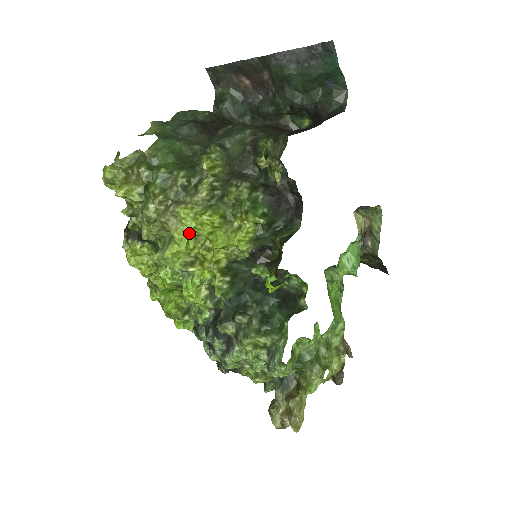
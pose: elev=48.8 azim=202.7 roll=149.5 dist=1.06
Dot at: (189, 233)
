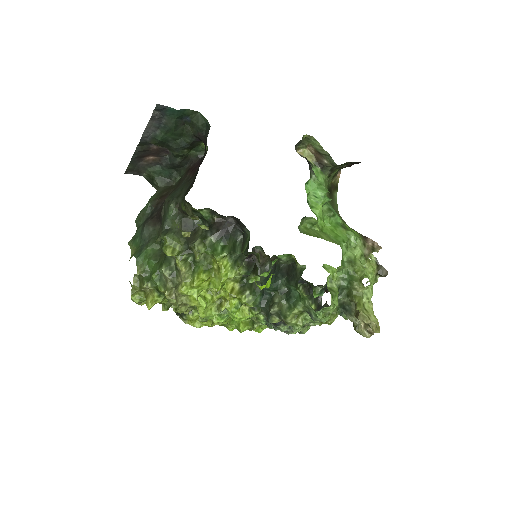
Dot at: (201, 293)
